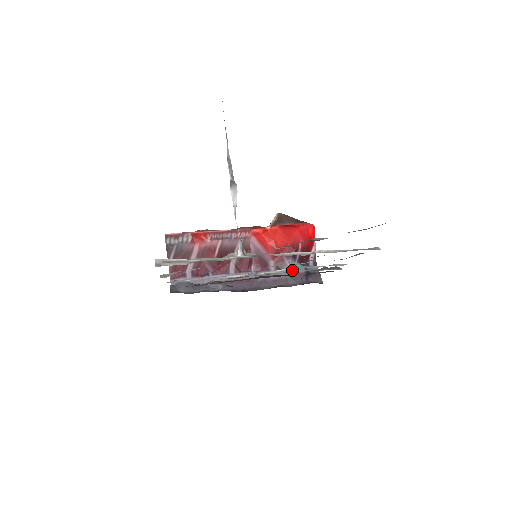
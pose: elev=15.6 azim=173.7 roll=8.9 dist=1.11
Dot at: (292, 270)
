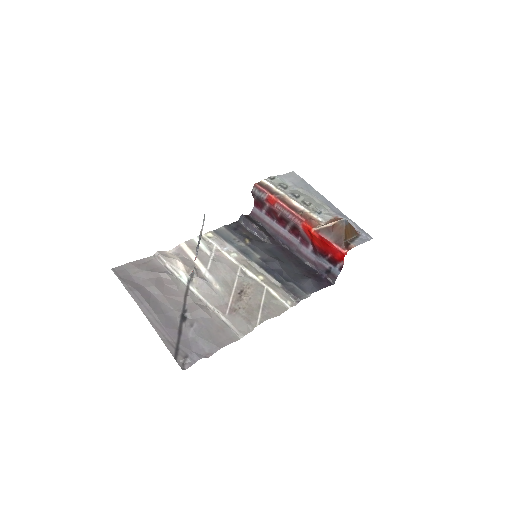
Dot at: (320, 261)
